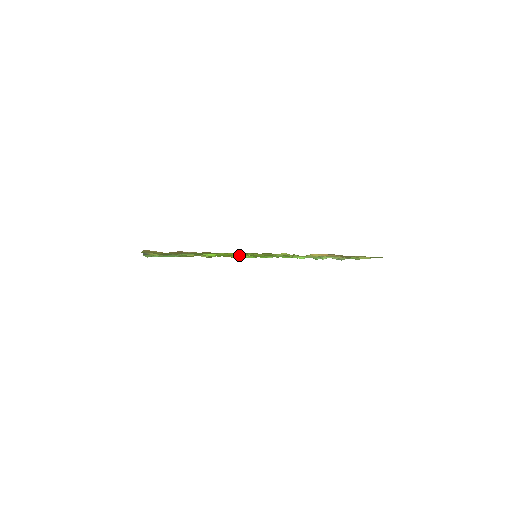
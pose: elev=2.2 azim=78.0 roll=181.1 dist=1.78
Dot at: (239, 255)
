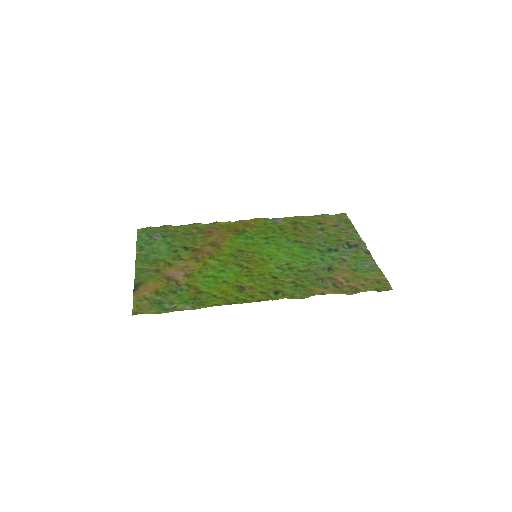
Dot at: (238, 247)
